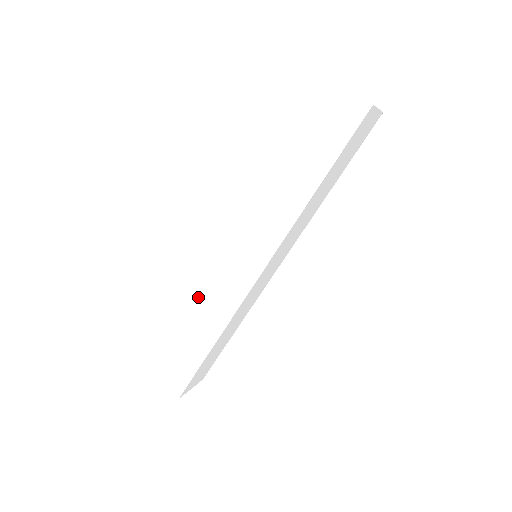
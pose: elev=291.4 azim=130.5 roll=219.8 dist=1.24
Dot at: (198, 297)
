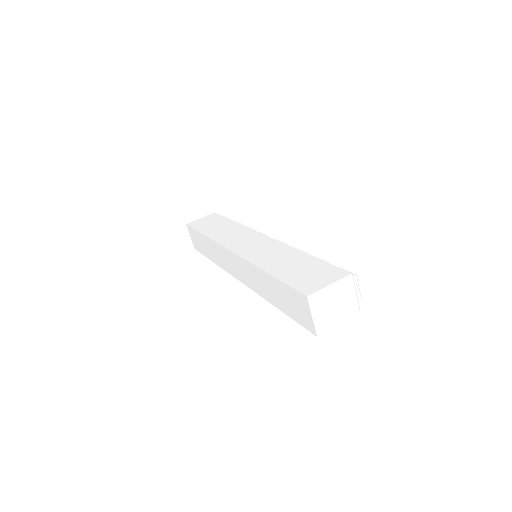
Dot at: (212, 241)
